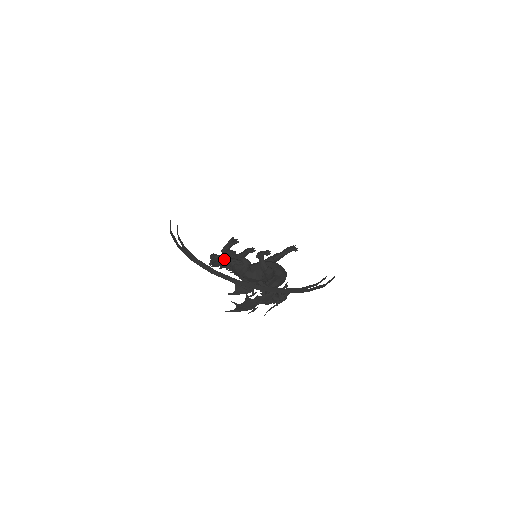
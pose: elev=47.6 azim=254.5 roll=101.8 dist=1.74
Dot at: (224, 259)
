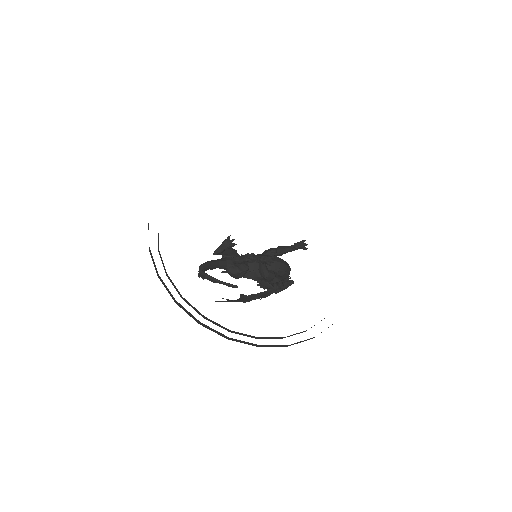
Dot at: (216, 281)
